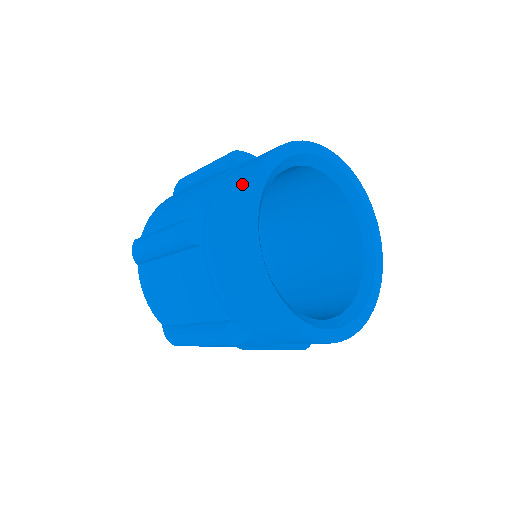
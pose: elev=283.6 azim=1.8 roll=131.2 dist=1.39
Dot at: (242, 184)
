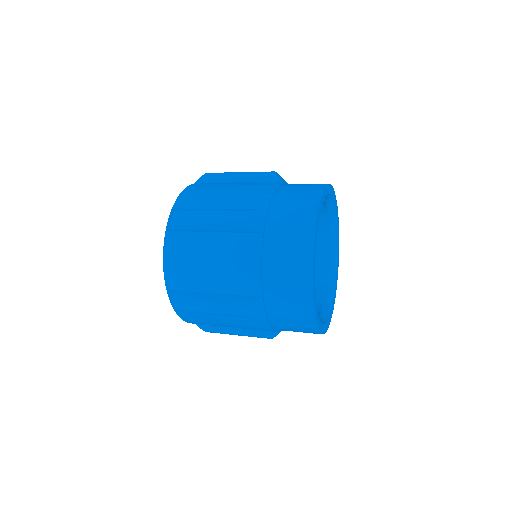
Dot at: (300, 283)
